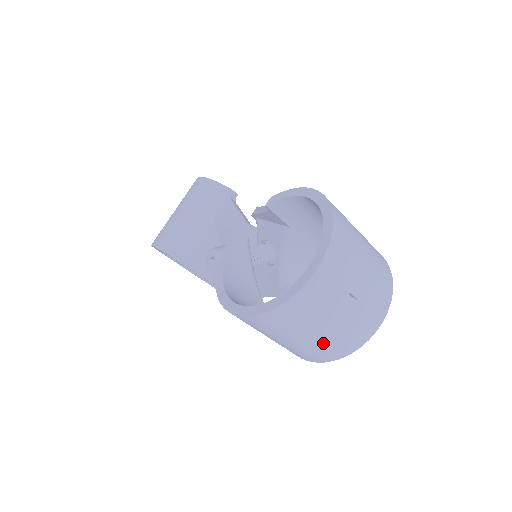
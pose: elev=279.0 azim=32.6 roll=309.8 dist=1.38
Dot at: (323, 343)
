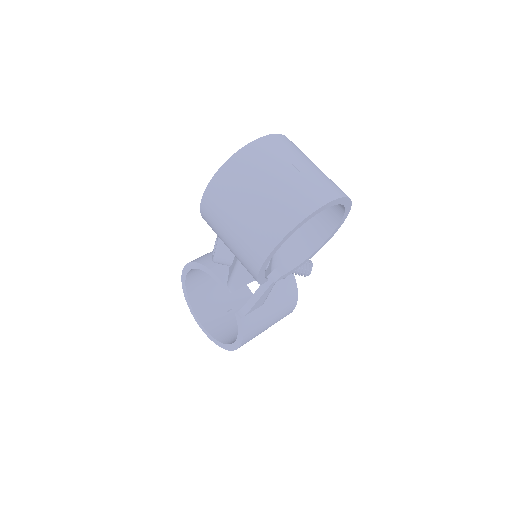
Dot at: (270, 206)
